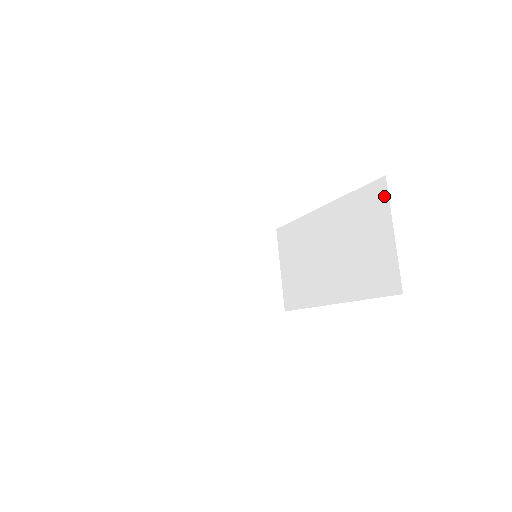
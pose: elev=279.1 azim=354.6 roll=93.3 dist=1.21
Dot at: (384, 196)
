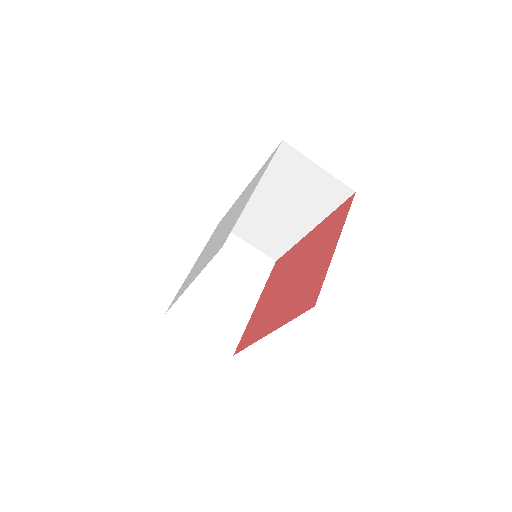
Dot at: (293, 152)
